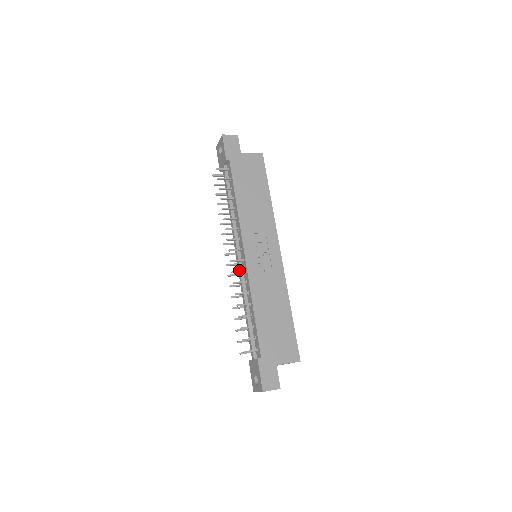
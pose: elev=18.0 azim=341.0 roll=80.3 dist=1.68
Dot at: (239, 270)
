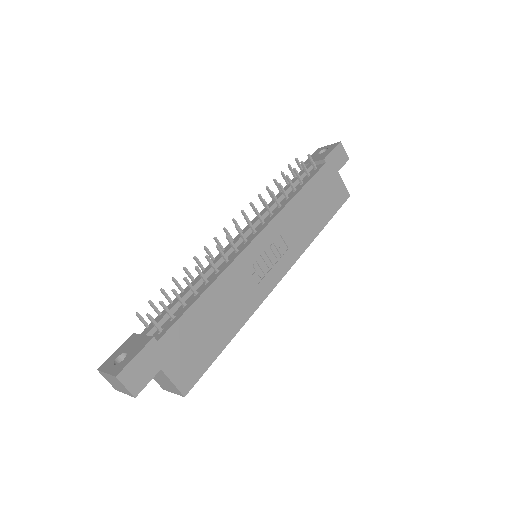
Dot at: occluded
